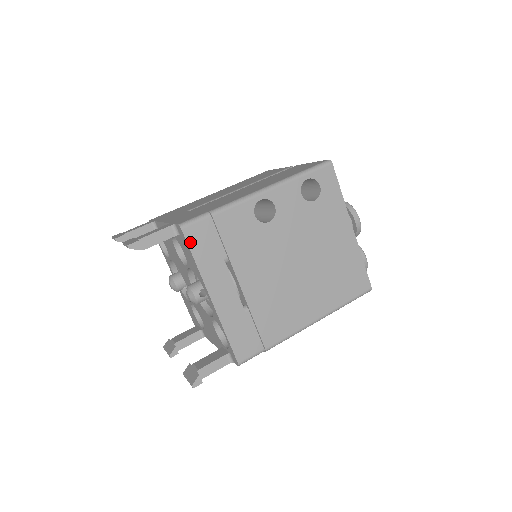
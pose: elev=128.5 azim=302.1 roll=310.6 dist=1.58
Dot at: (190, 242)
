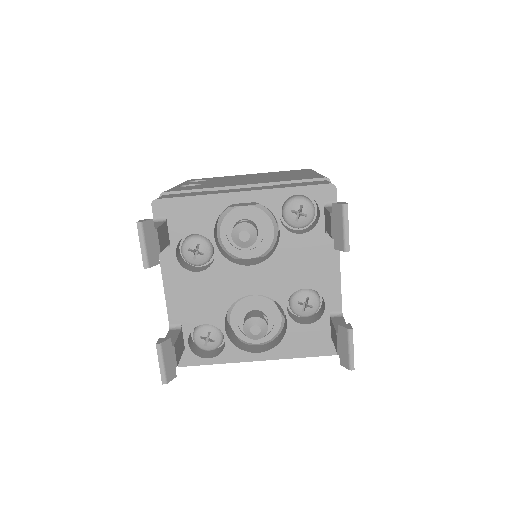
Dot at: (173, 197)
